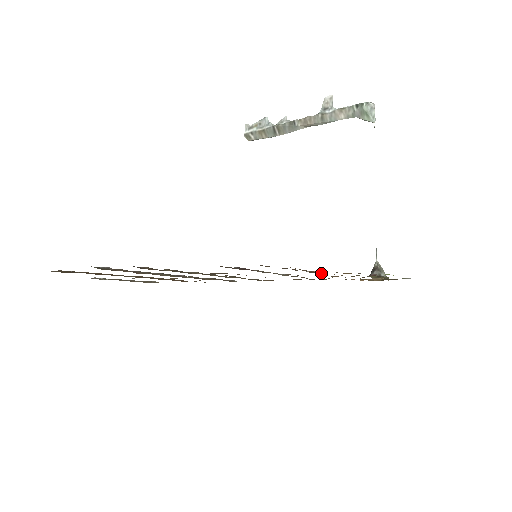
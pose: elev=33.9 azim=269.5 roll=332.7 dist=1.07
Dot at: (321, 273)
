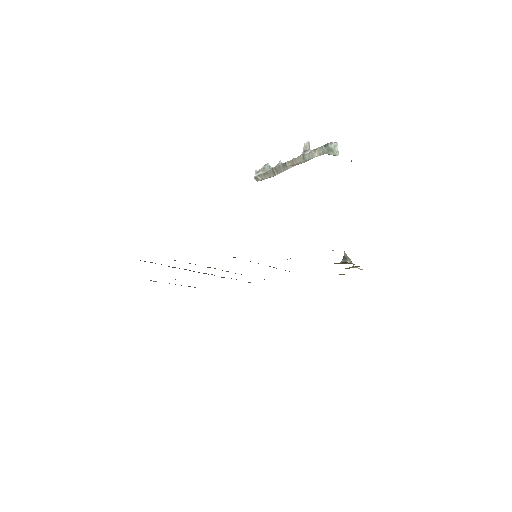
Dot at: occluded
